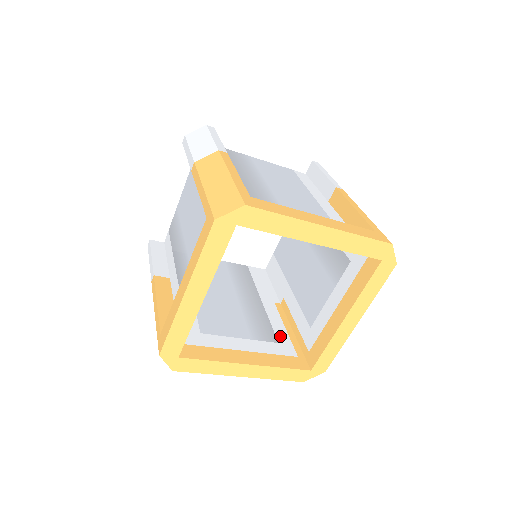
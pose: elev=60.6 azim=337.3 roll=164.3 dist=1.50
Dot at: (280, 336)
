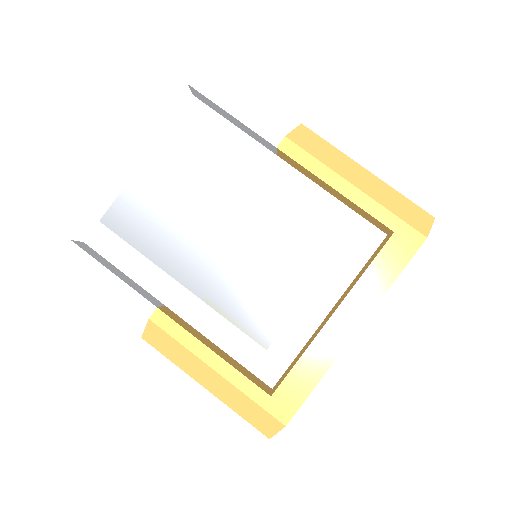
Dot at: occluded
